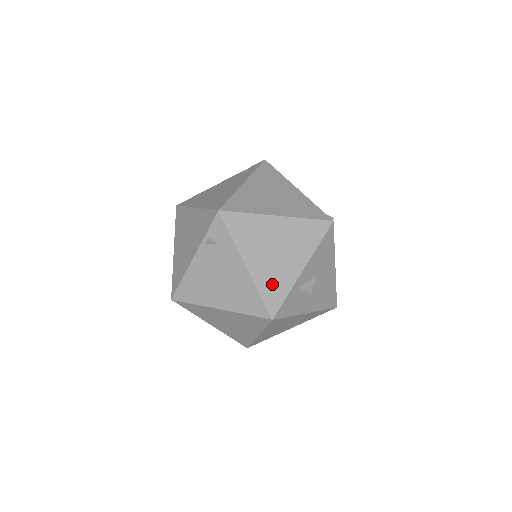
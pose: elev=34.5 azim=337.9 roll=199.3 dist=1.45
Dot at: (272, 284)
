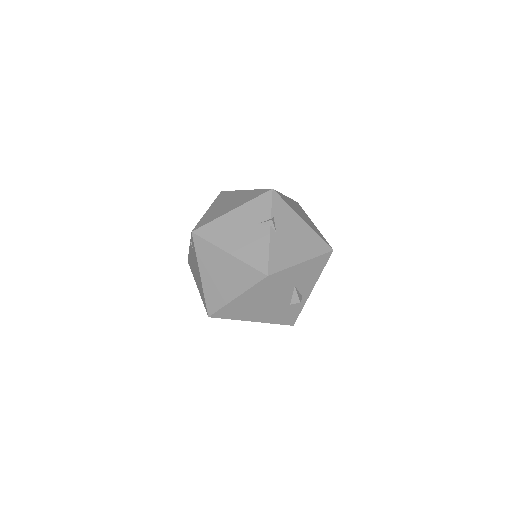
Dot at: (274, 318)
